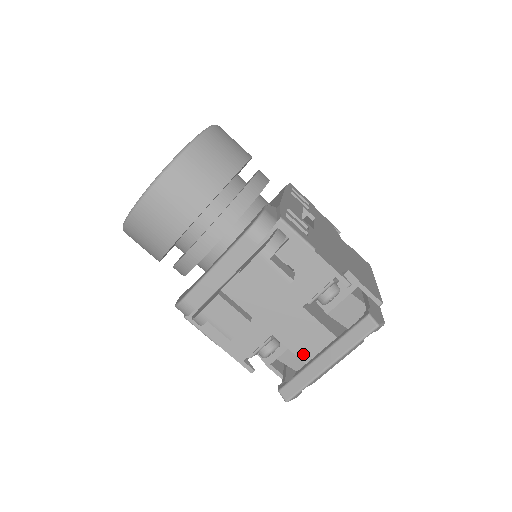
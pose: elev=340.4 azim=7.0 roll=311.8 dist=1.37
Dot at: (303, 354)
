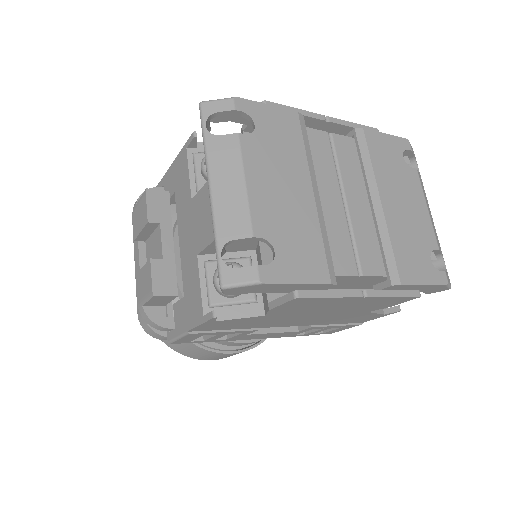
Dot at: occluded
